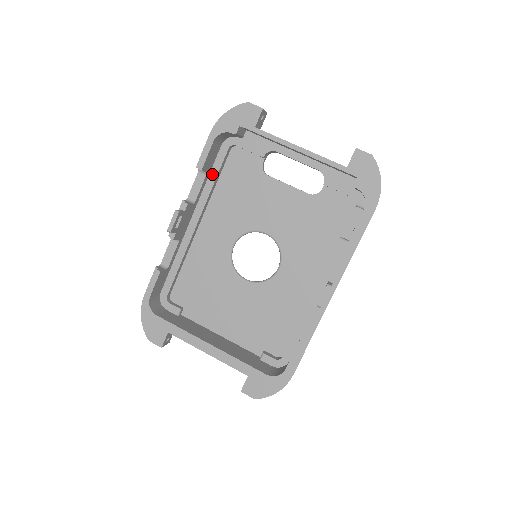
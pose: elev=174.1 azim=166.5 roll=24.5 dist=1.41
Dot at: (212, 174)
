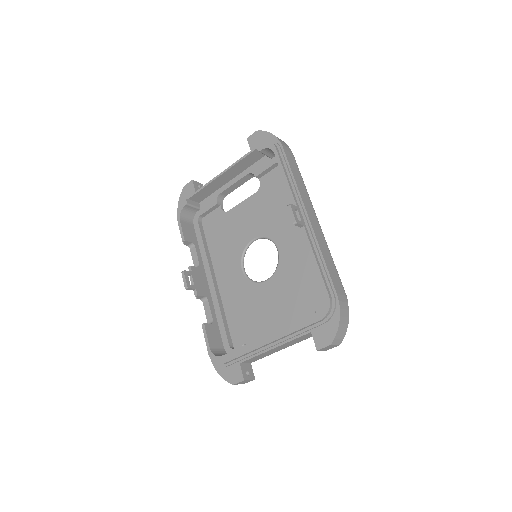
Dot at: (200, 244)
